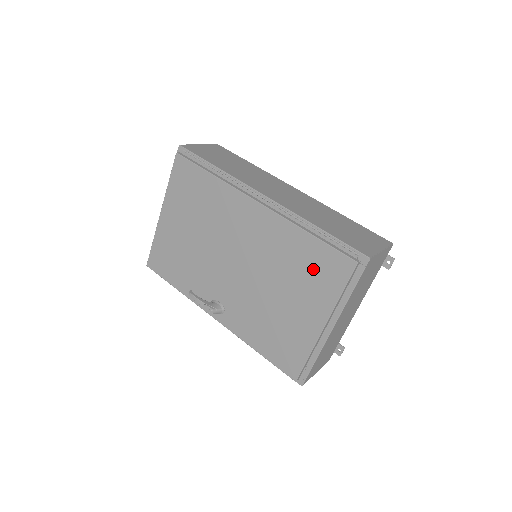
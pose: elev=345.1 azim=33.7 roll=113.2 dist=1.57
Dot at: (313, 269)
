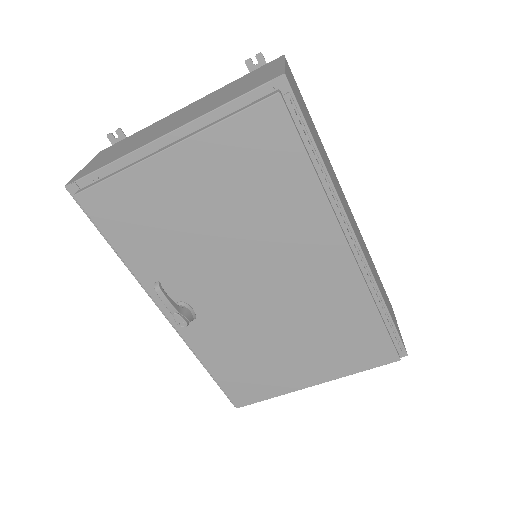
Dot at: (351, 342)
